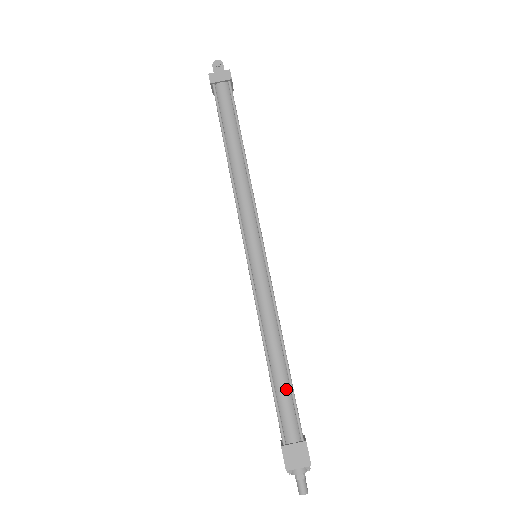
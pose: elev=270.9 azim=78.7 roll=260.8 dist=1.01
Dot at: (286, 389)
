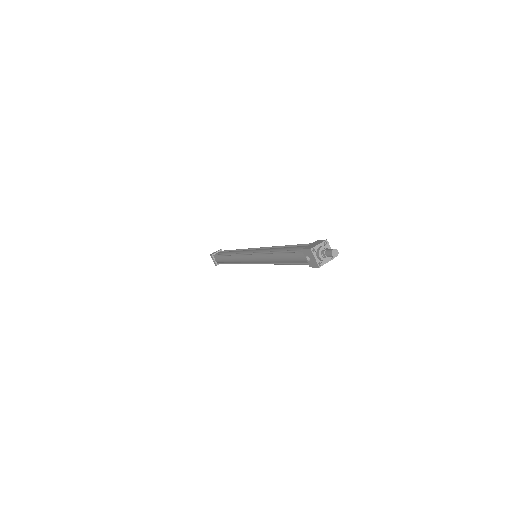
Dot at: occluded
